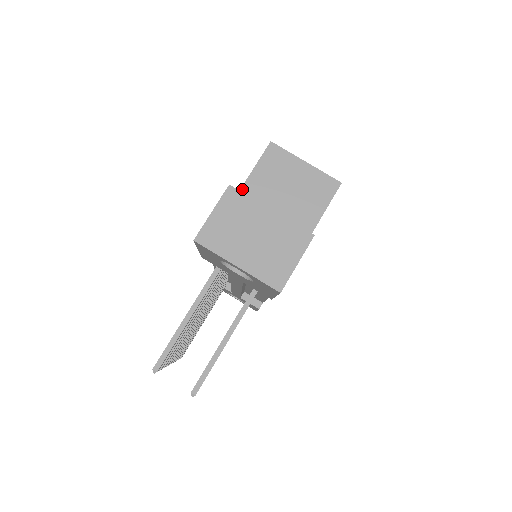
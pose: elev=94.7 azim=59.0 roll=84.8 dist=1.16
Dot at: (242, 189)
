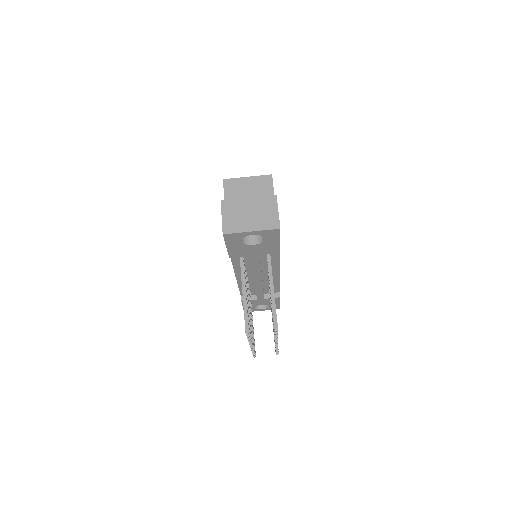
Dot at: occluded
